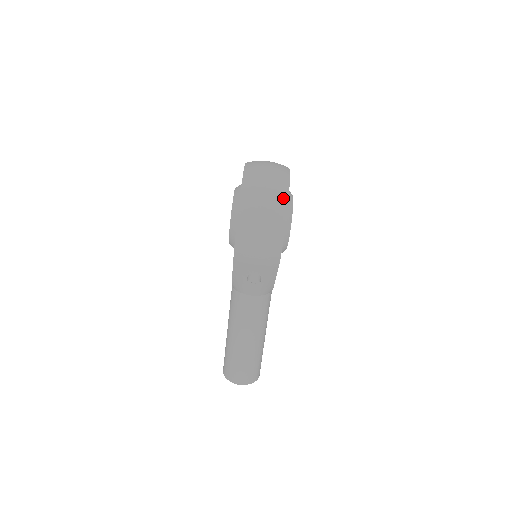
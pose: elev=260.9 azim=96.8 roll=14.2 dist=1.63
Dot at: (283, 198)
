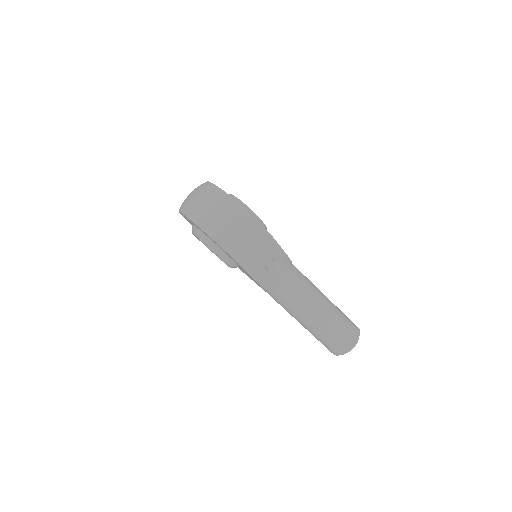
Dot at: (222, 195)
